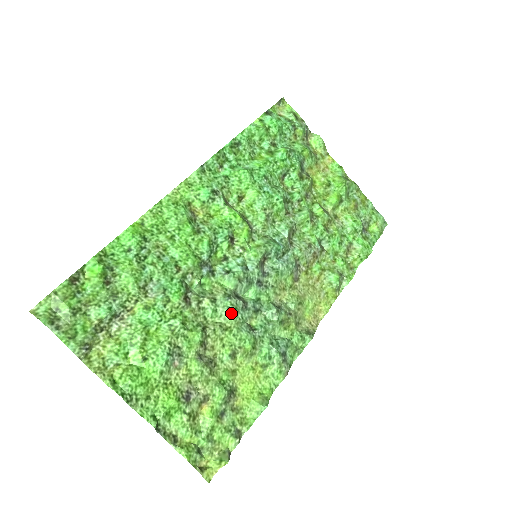
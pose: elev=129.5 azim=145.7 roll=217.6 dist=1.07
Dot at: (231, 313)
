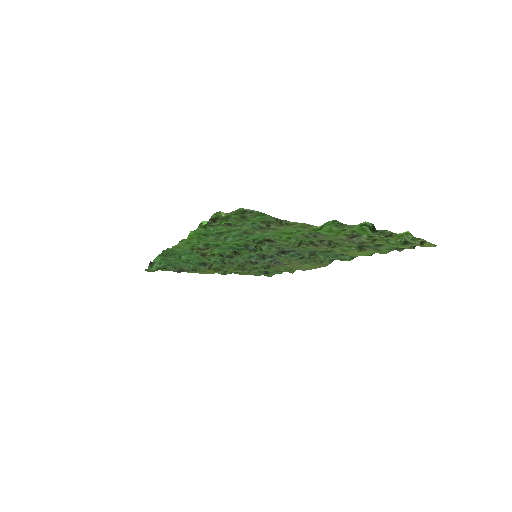
Dot at: occluded
